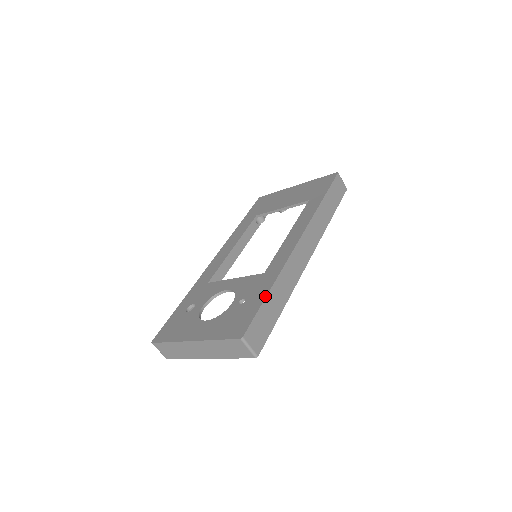
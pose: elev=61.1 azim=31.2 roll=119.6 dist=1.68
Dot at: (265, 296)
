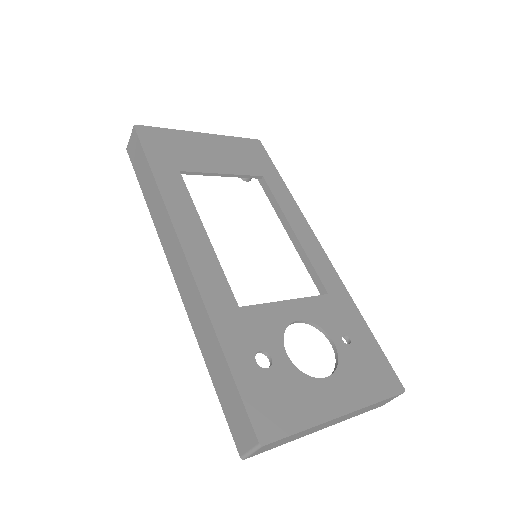
Dot at: (370, 330)
